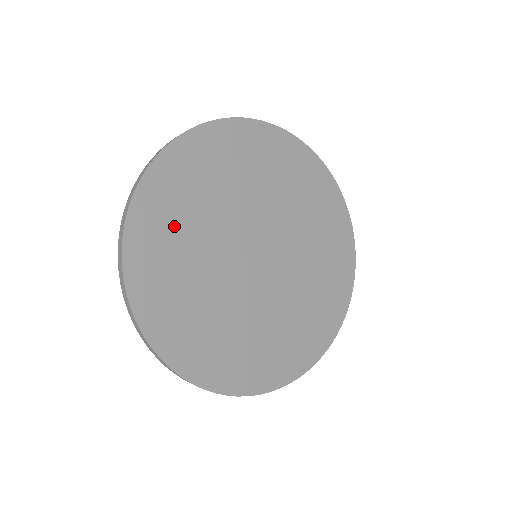
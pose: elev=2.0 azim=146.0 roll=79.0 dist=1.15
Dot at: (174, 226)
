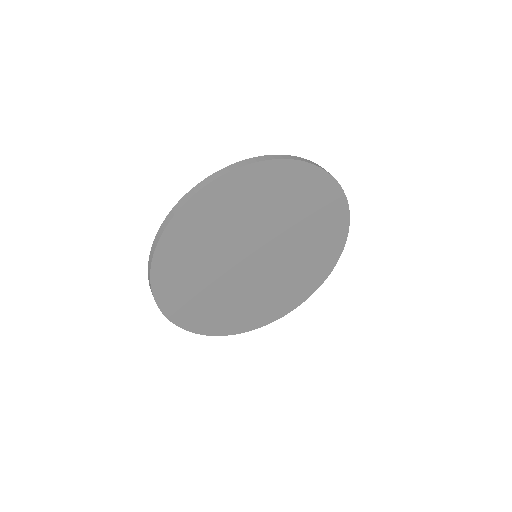
Dot at: (186, 271)
